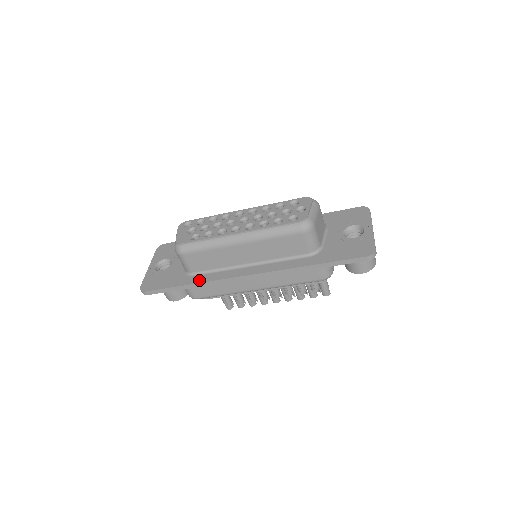
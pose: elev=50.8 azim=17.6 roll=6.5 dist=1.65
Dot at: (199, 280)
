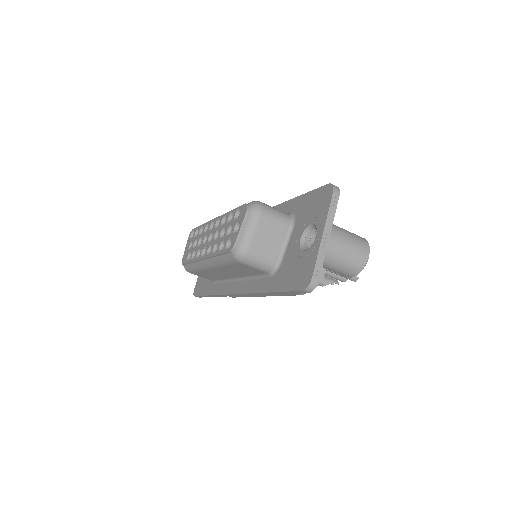
Dot at: (214, 291)
